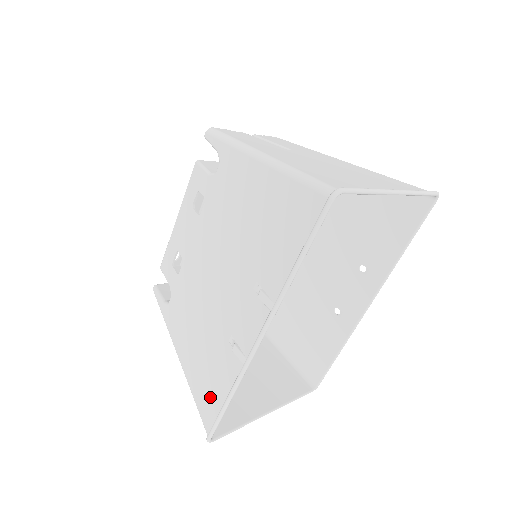
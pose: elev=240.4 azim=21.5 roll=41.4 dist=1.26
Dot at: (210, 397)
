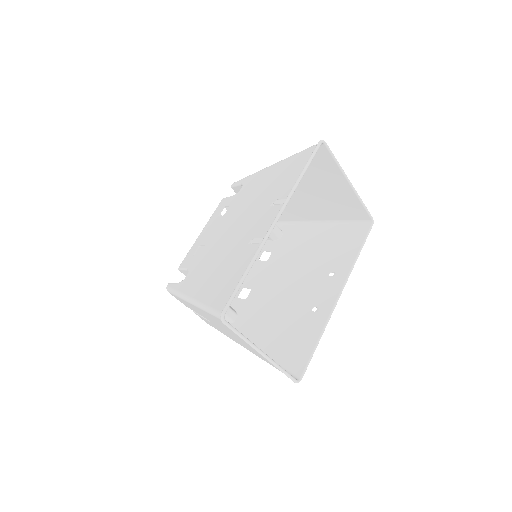
Dot at: (227, 288)
